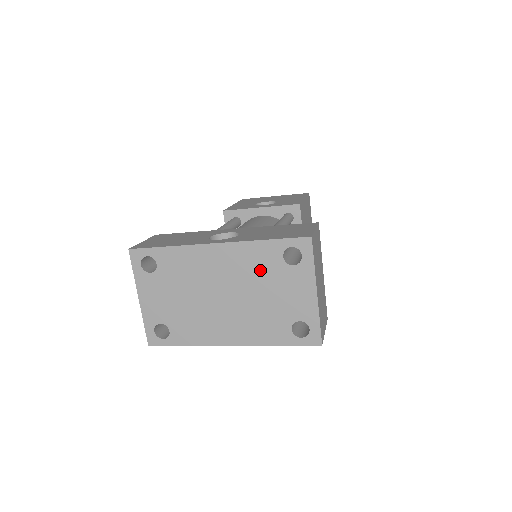
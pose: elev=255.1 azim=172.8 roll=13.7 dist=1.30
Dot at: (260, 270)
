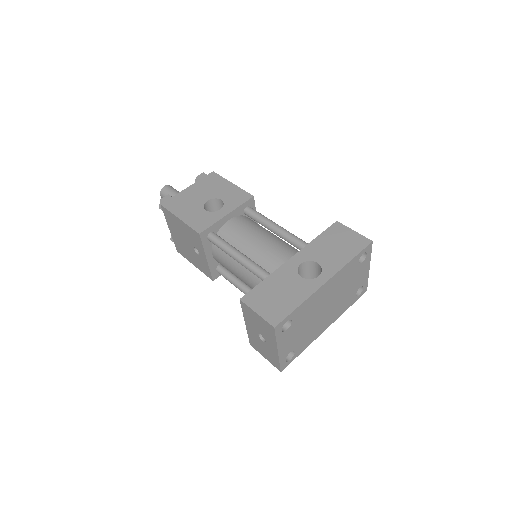
Dot at: (347, 277)
